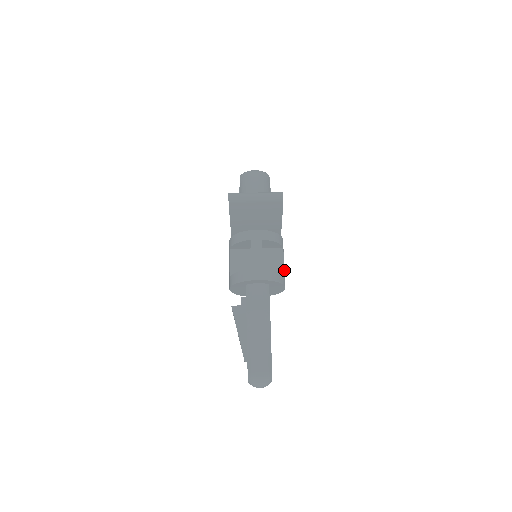
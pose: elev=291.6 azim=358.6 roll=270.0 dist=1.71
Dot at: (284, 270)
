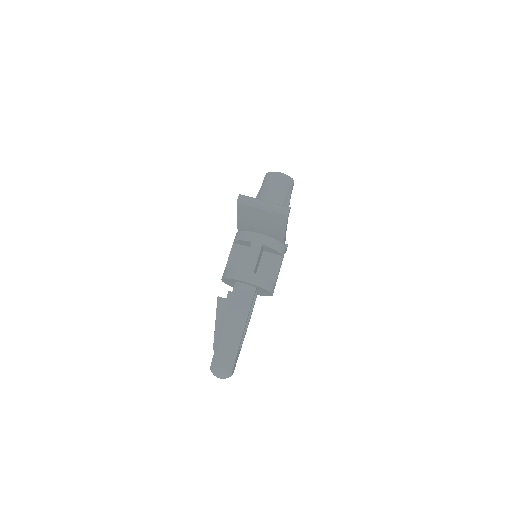
Dot at: occluded
